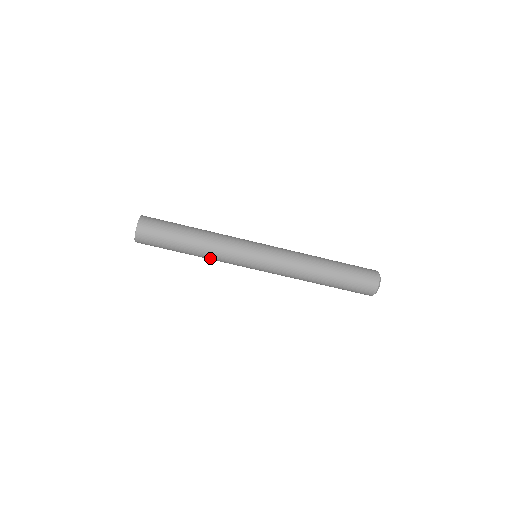
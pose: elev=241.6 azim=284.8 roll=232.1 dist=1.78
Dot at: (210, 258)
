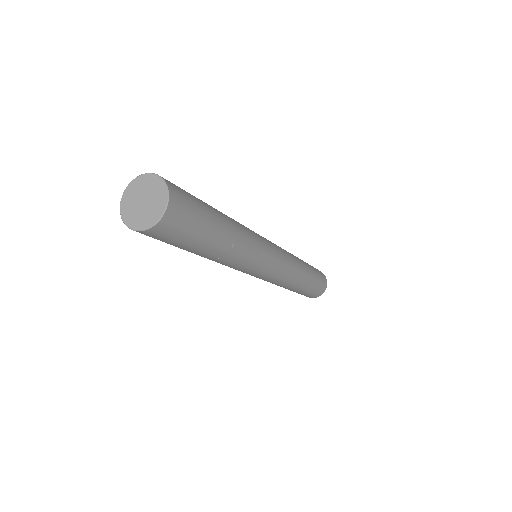
Dot at: occluded
